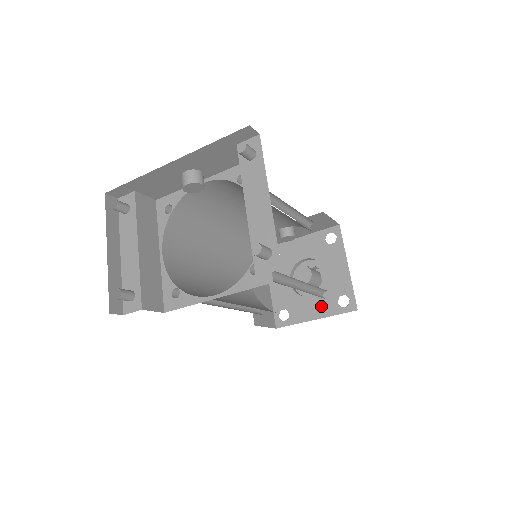
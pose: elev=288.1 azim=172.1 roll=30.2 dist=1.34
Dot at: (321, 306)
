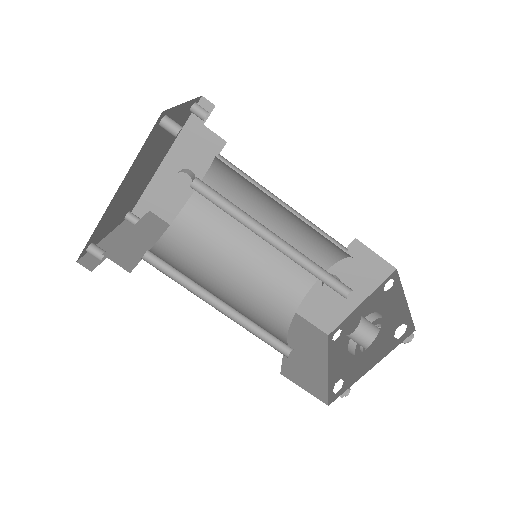
Dot at: (376, 352)
